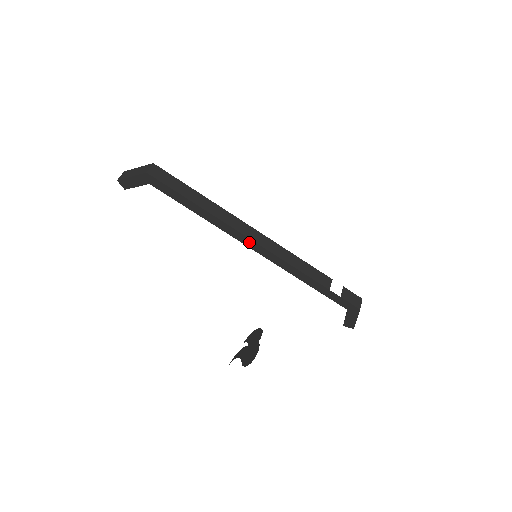
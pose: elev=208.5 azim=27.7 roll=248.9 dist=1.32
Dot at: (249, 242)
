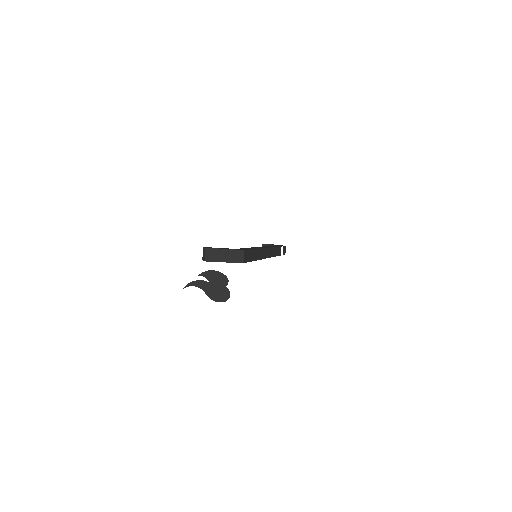
Dot at: occluded
